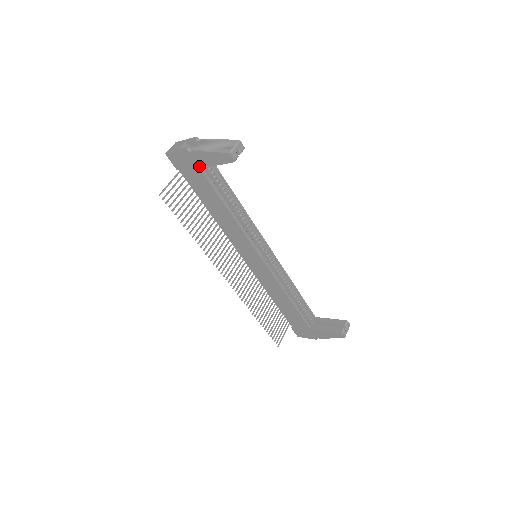
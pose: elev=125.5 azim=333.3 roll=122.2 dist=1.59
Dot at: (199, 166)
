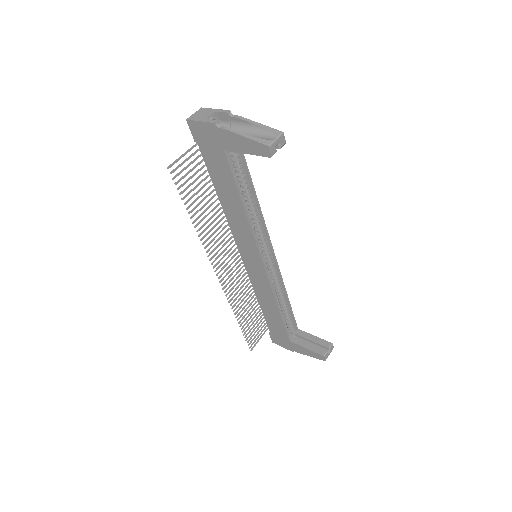
Dot at: (224, 147)
